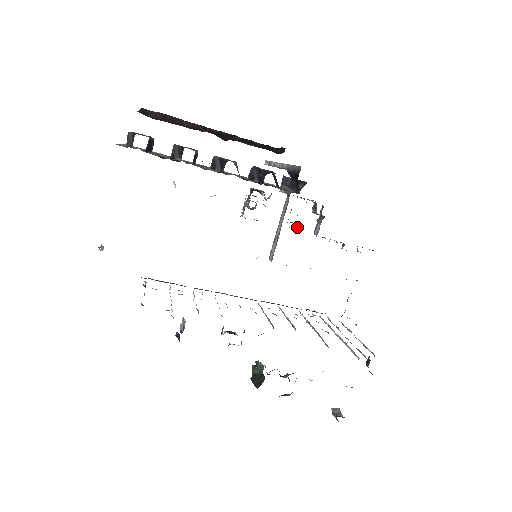
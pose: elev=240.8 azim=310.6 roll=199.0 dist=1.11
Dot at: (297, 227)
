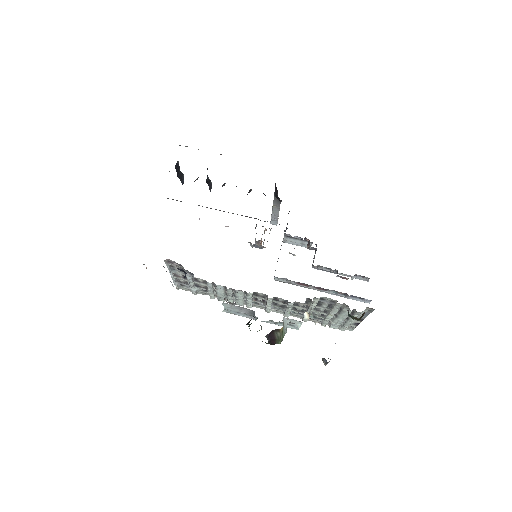
Dot at: occluded
